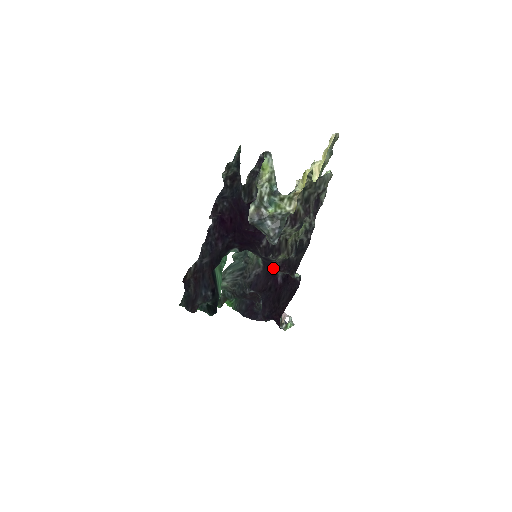
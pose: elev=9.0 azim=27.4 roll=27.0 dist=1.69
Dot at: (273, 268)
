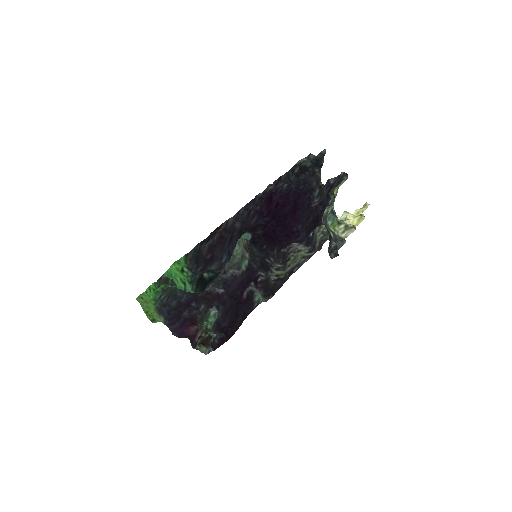
Dot at: (253, 279)
